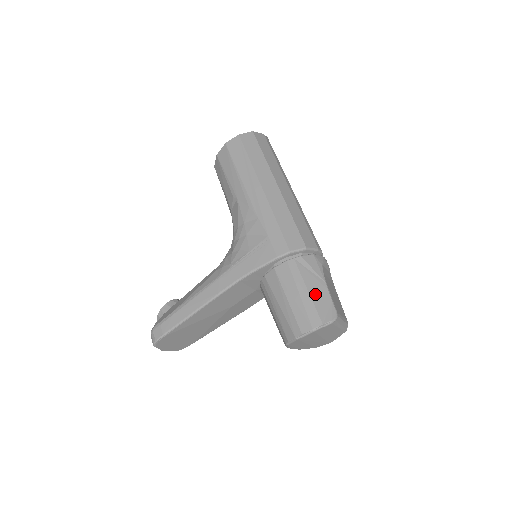
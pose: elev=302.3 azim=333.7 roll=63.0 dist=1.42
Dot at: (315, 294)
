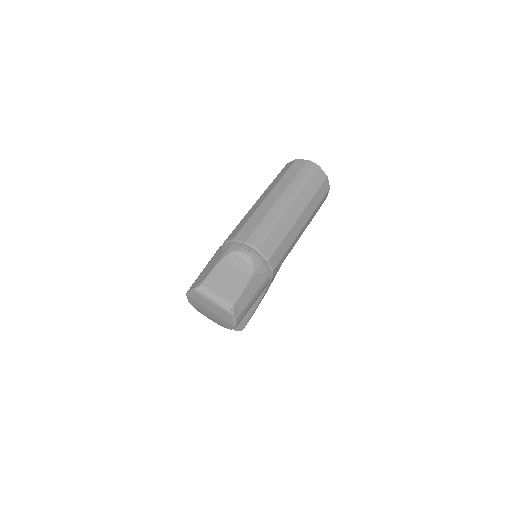
Dot at: (205, 270)
